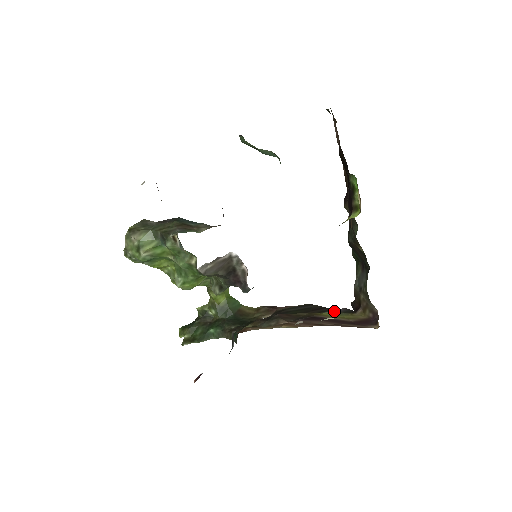
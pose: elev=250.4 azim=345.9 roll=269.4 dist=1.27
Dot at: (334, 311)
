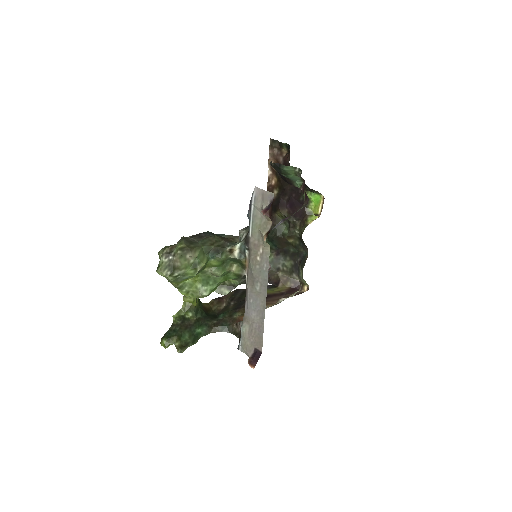
Dot at: occluded
